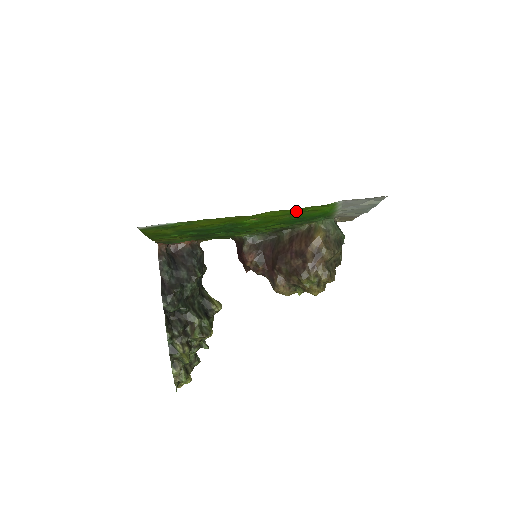
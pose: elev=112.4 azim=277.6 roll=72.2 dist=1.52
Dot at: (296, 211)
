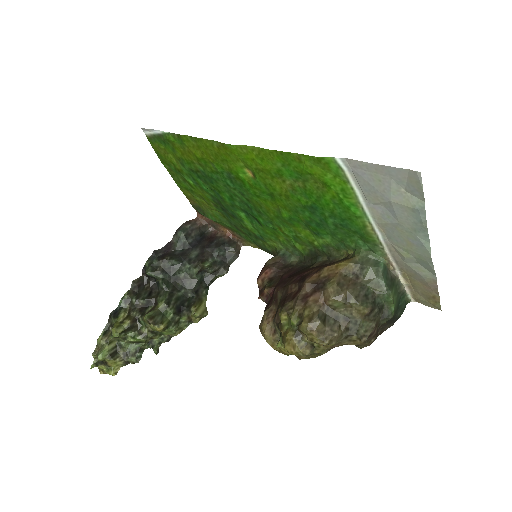
Dot at: (289, 167)
